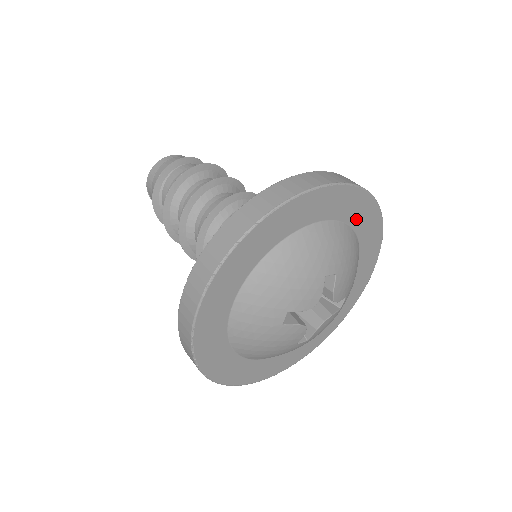
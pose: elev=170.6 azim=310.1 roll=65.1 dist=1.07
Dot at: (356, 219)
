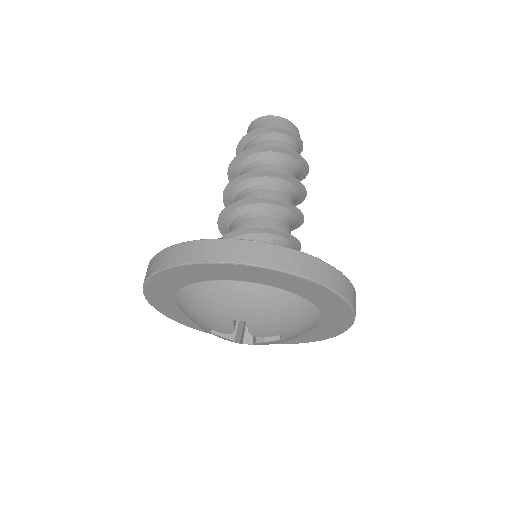
Dot at: (283, 284)
